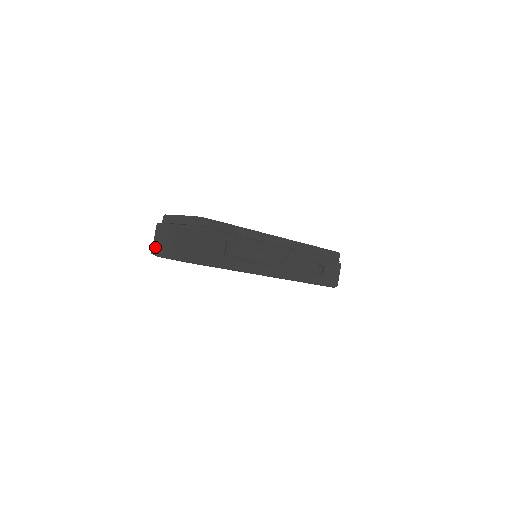
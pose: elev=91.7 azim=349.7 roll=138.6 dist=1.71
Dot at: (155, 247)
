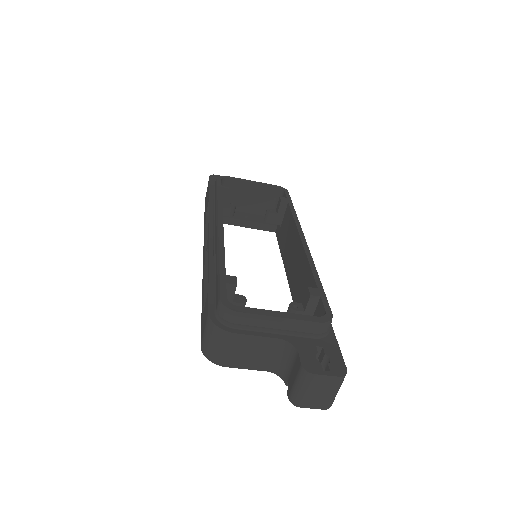
Dot at: (310, 401)
